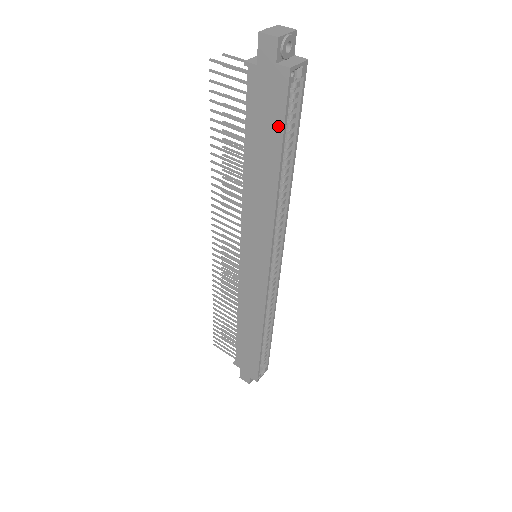
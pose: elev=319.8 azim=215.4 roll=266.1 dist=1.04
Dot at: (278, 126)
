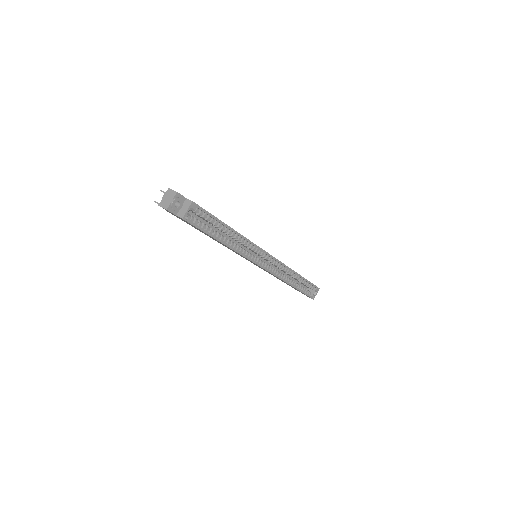
Dot at: (202, 231)
